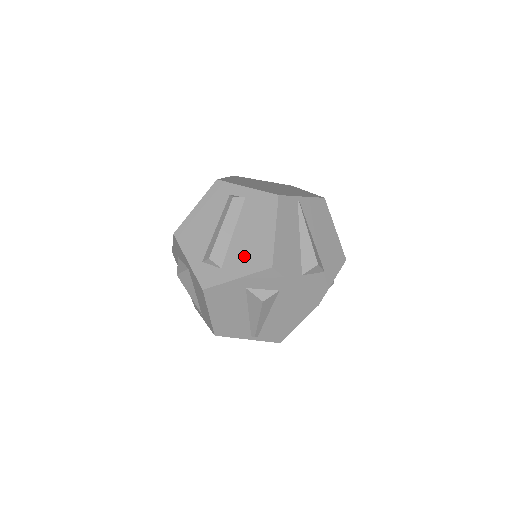
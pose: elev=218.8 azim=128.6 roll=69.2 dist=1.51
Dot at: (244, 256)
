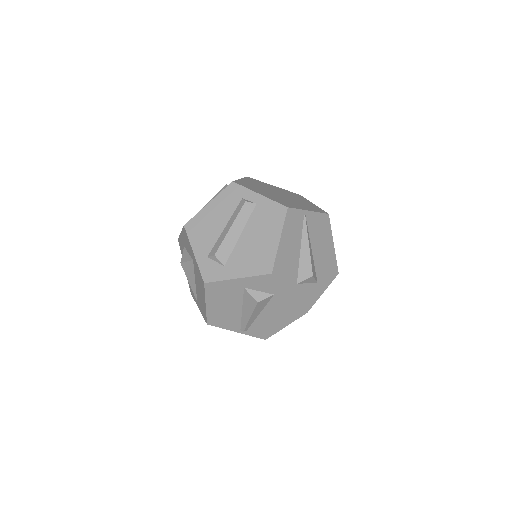
Dot at: (247, 258)
